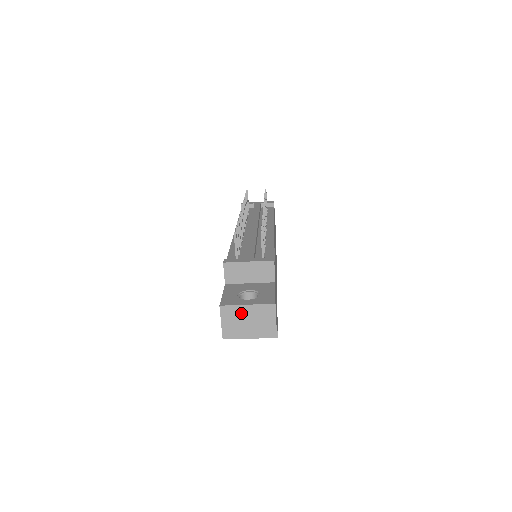
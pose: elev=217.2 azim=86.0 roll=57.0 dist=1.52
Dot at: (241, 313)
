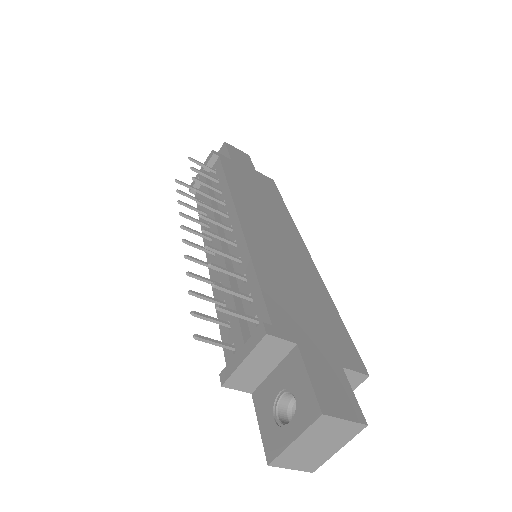
Dot at: (298, 449)
